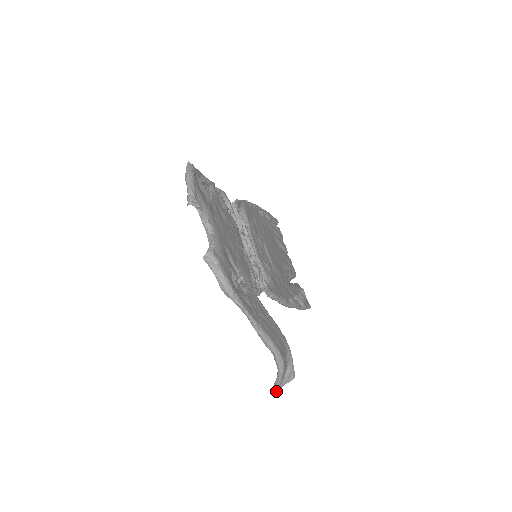
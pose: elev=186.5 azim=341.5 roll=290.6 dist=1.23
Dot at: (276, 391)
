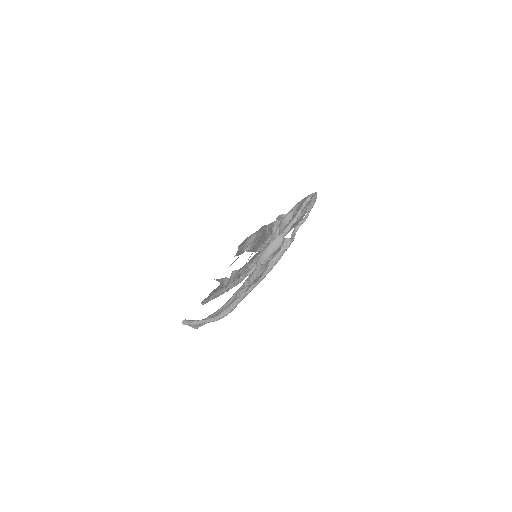
Dot at: (189, 324)
